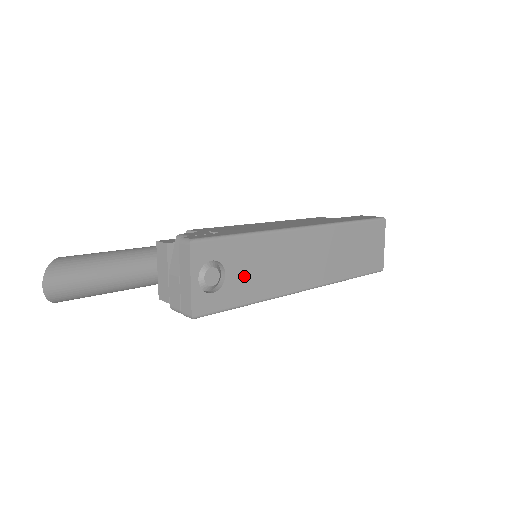
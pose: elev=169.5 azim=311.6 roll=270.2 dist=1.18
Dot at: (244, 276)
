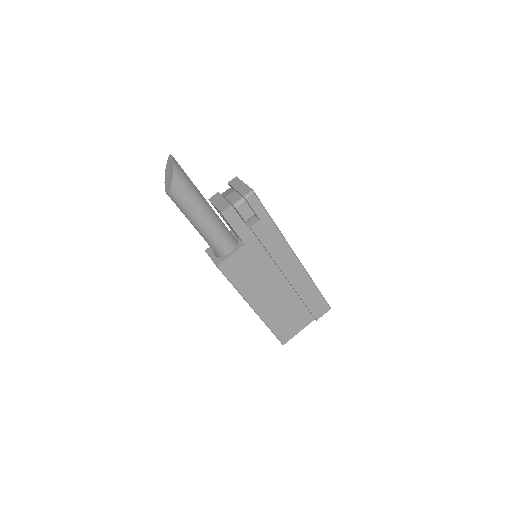
Dot at: occluded
